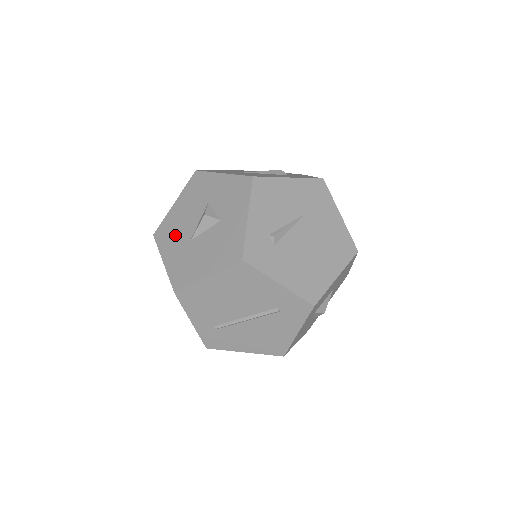
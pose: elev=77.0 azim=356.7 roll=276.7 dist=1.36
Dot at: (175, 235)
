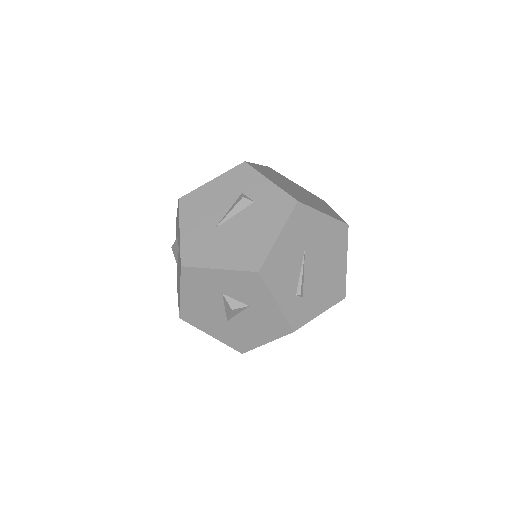
Dot at: (206, 318)
